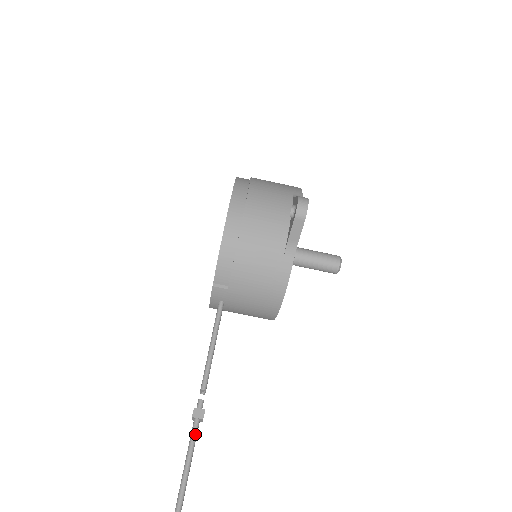
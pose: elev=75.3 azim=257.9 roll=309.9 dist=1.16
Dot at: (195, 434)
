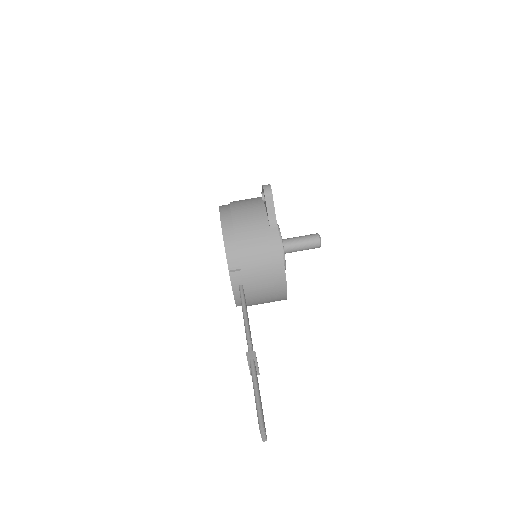
Dot at: (254, 369)
